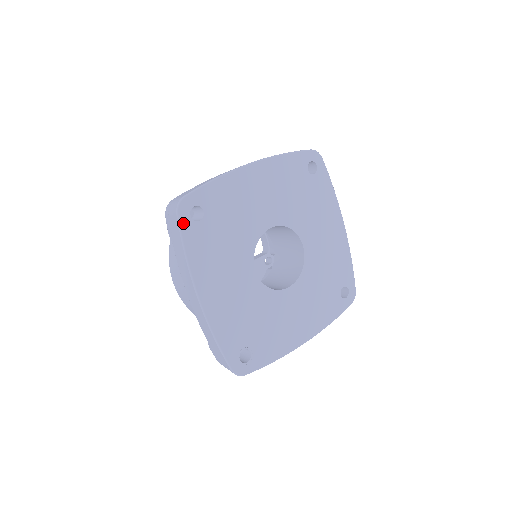
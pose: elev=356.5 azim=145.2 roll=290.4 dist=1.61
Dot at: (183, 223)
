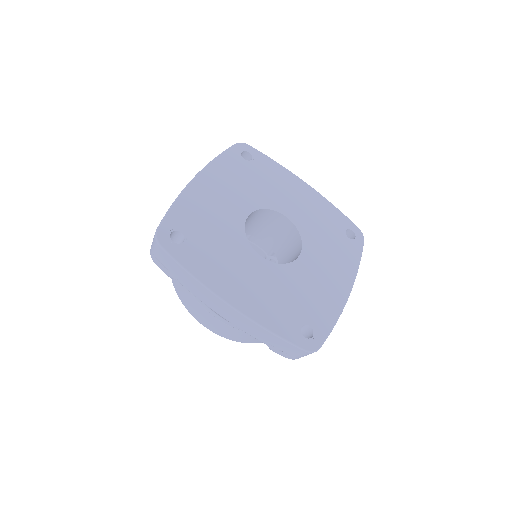
Dot at: (171, 251)
